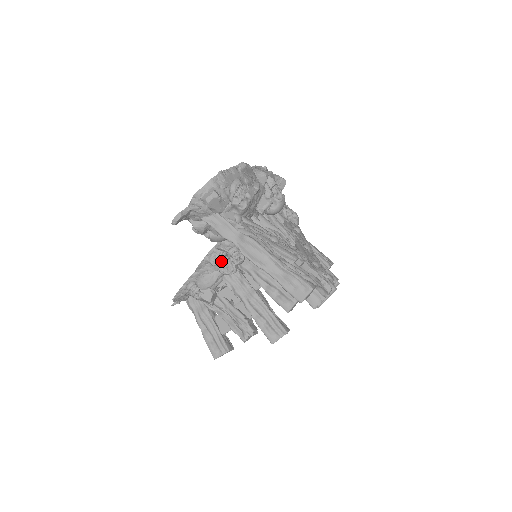
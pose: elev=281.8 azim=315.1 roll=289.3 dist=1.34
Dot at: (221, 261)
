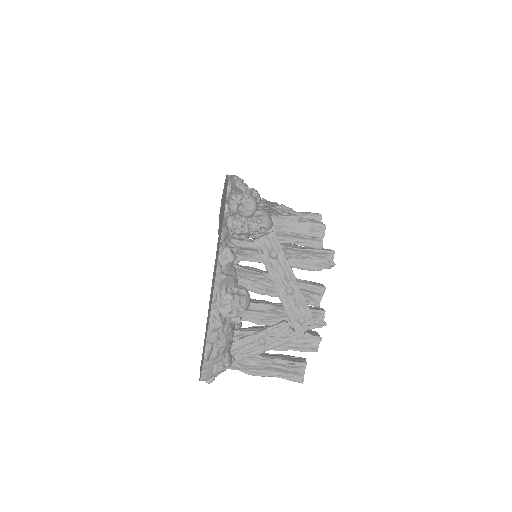
Dot at: occluded
